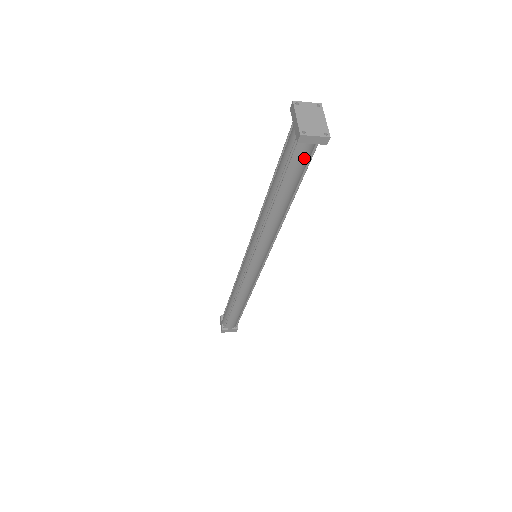
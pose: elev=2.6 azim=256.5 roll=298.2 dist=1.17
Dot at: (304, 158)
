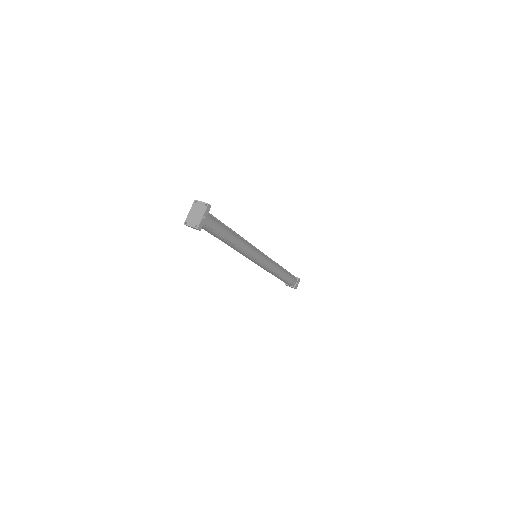
Dot at: (206, 229)
